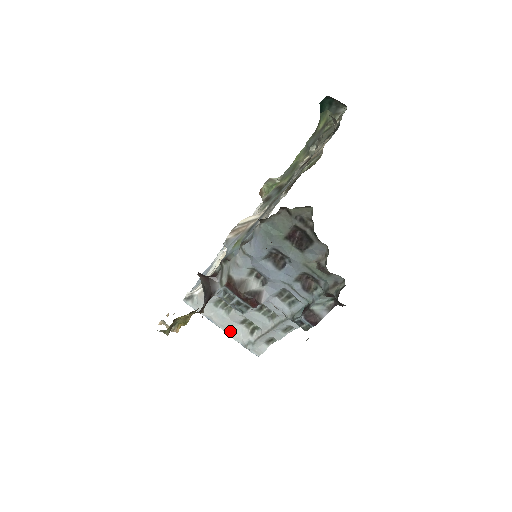
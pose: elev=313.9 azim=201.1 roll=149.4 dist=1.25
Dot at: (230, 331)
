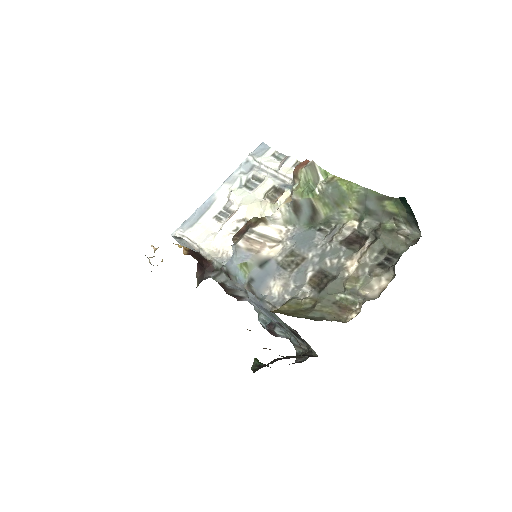
Dot at: occluded
